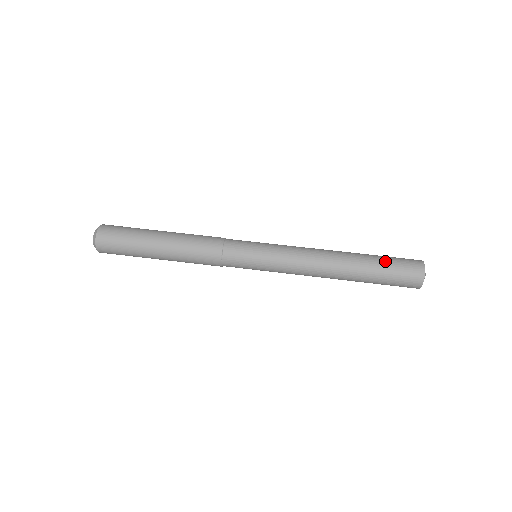
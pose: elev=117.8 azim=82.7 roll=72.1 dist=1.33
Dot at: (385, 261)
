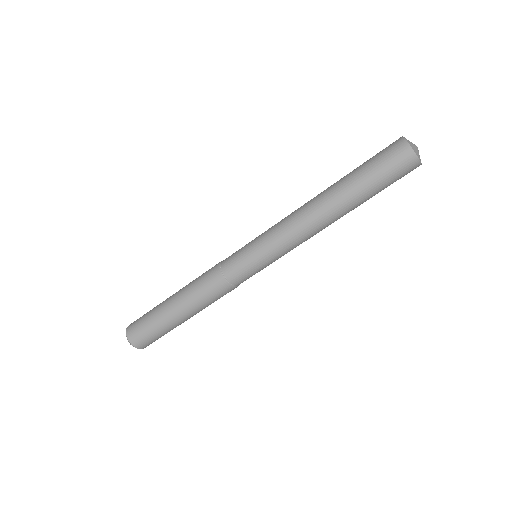
Dot at: (373, 180)
